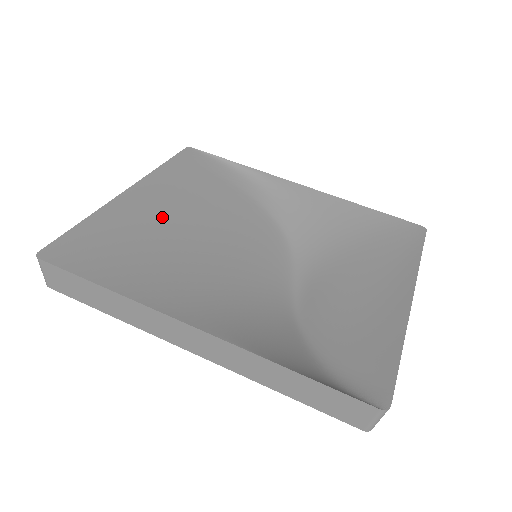
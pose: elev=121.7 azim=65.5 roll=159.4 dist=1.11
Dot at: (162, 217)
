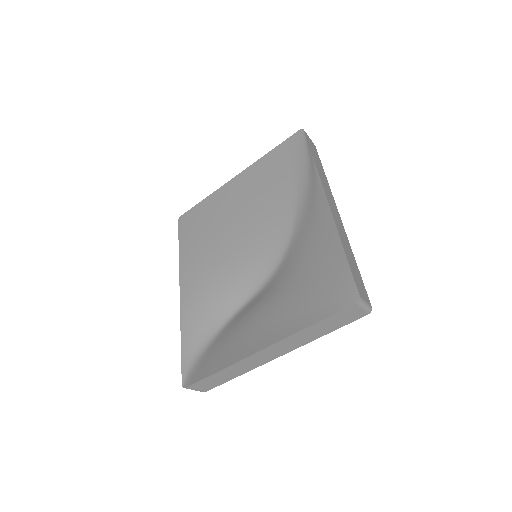
Dot at: (233, 206)
